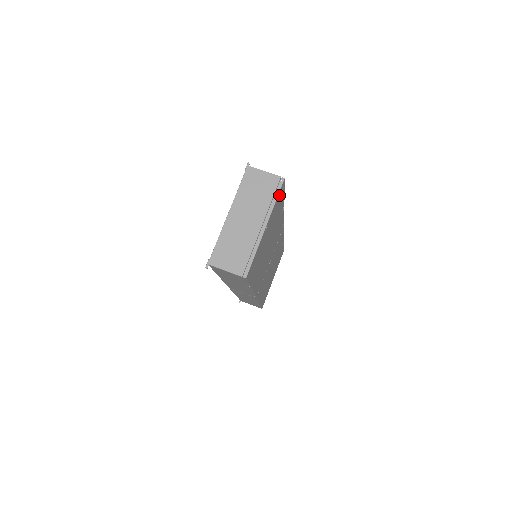
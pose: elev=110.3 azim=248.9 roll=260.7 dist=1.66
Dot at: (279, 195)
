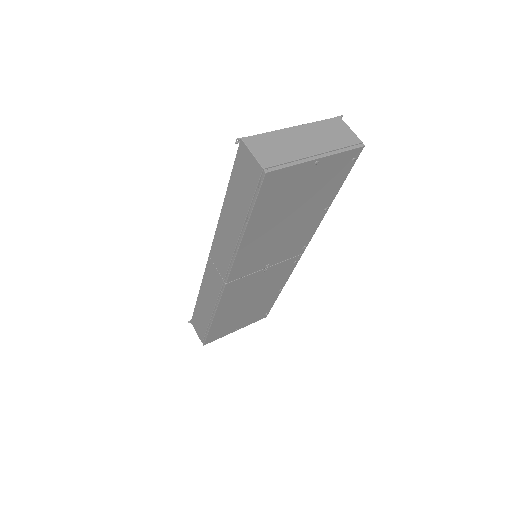
Dot at: (348, 157)
